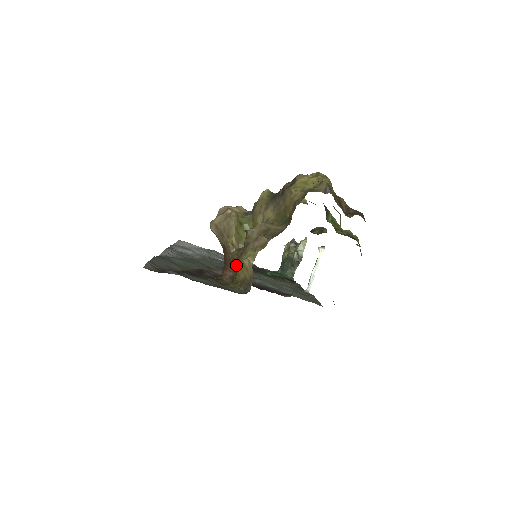
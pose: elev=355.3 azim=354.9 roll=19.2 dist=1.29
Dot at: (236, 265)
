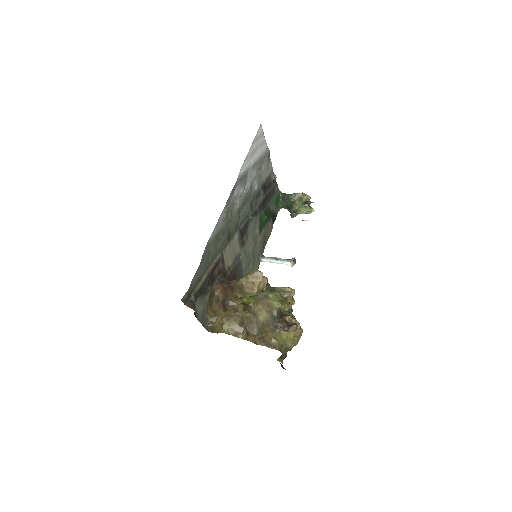
Dot at: (224, 308)
